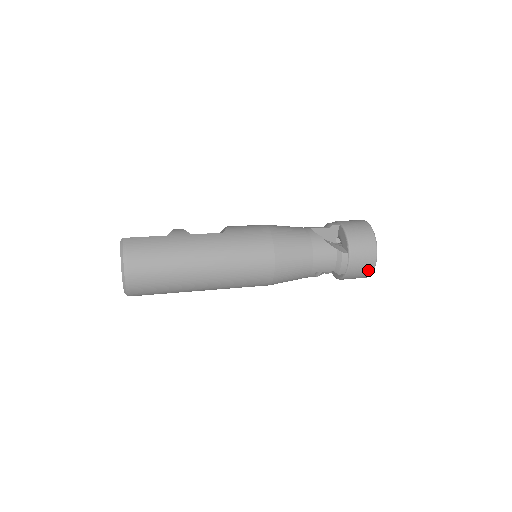
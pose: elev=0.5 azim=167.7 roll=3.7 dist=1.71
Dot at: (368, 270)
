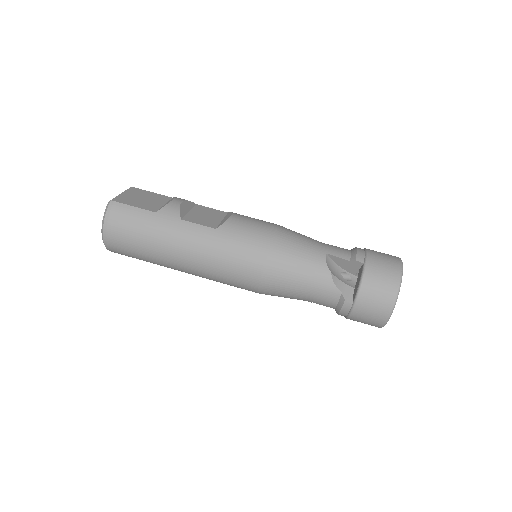
Dot at: (374, 325)
